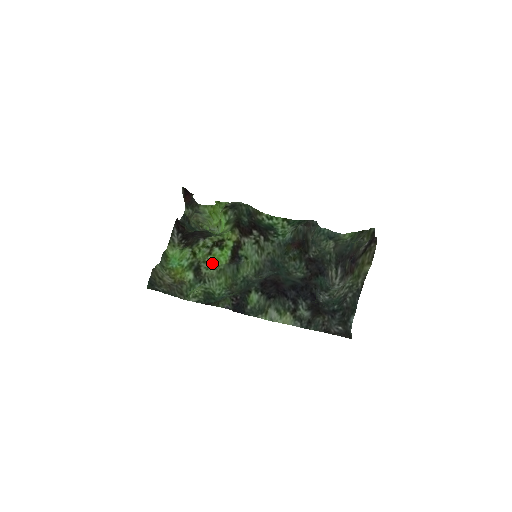
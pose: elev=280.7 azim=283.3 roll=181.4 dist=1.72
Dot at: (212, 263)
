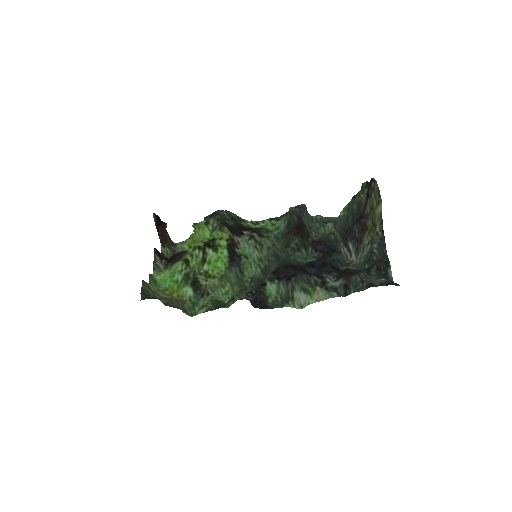
Dot at: (210, 274)
